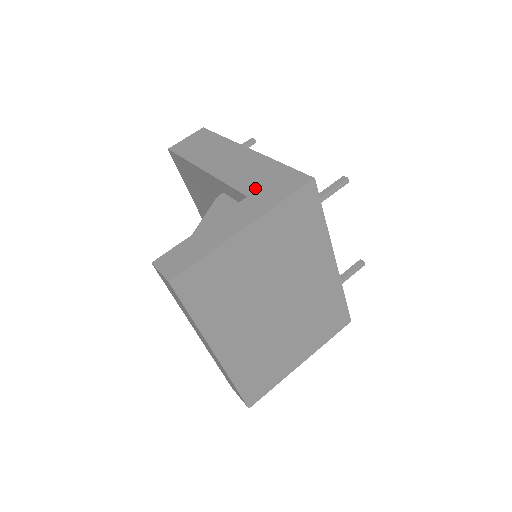
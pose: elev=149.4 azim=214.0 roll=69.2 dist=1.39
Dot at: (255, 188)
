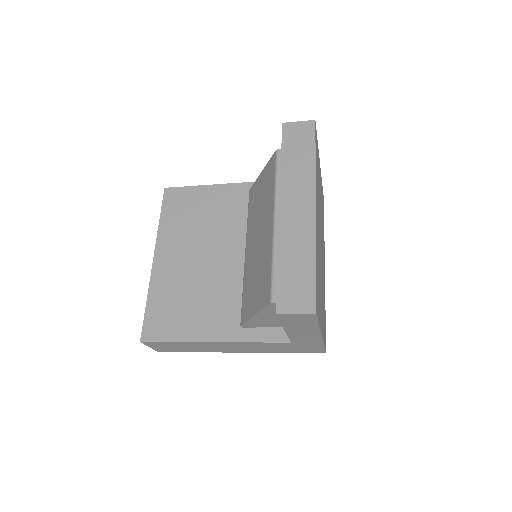
Dot at: occluded
